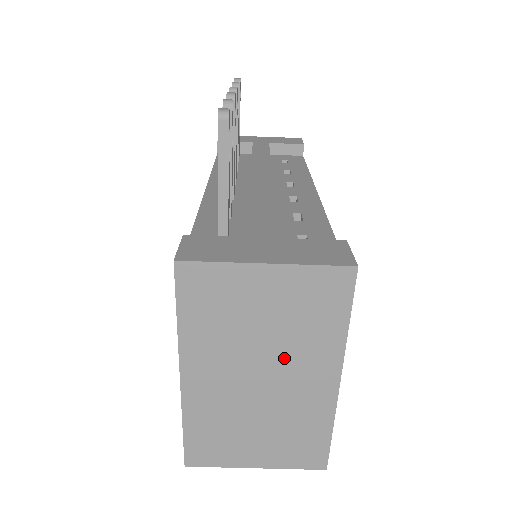
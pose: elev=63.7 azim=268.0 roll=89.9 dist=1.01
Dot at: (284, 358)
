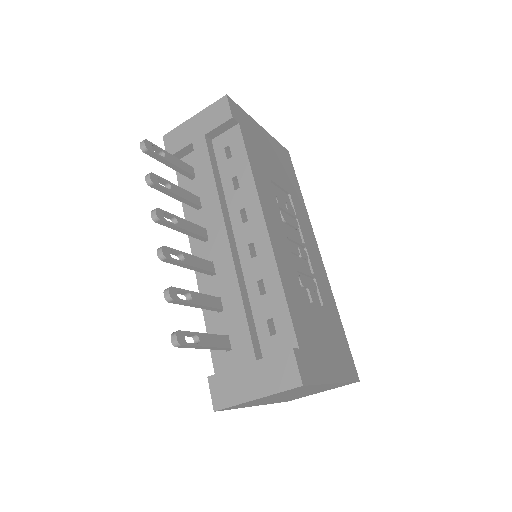
Dot at: occluded
